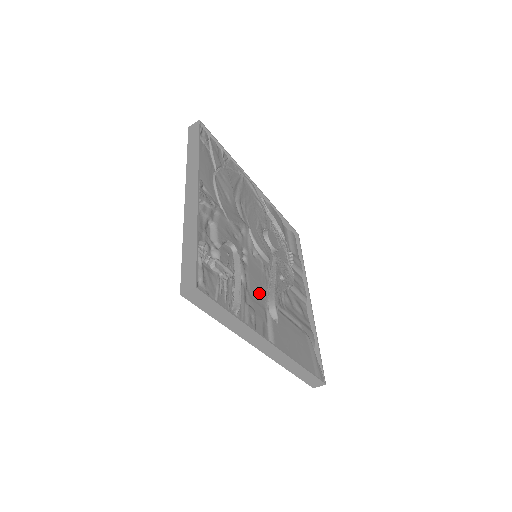
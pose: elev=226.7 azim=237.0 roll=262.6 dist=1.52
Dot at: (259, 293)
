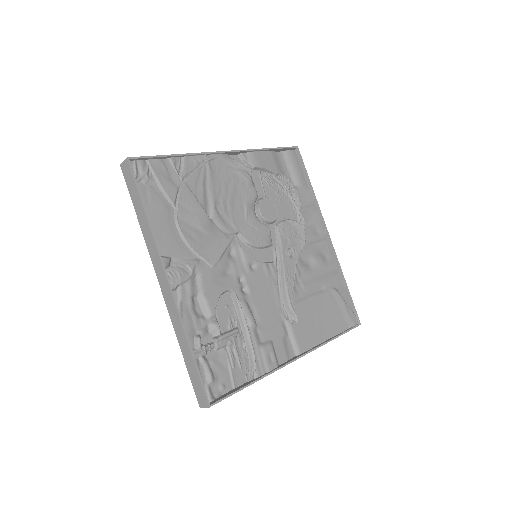
Dot at: (271, 310)
